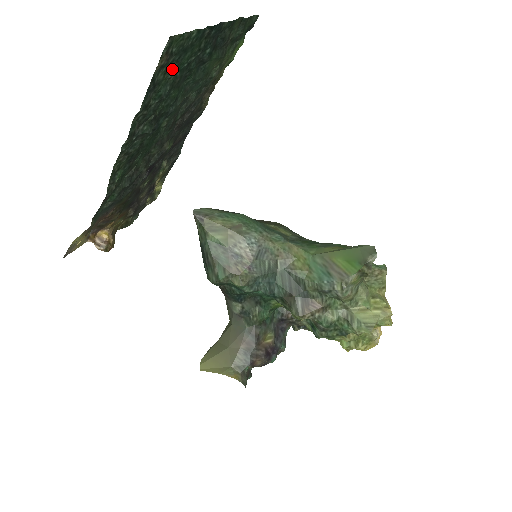
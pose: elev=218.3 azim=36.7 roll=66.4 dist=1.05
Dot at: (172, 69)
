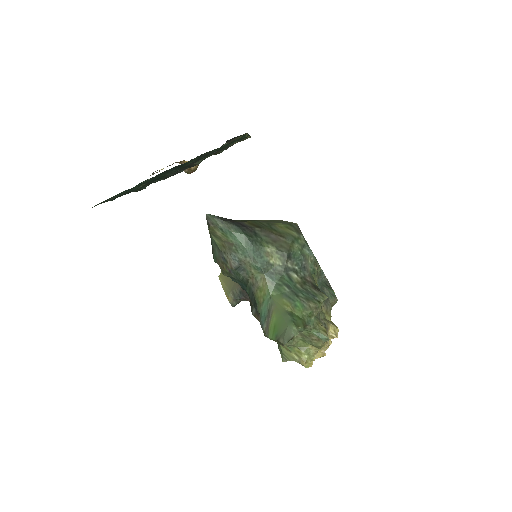
Dot at: occluded
